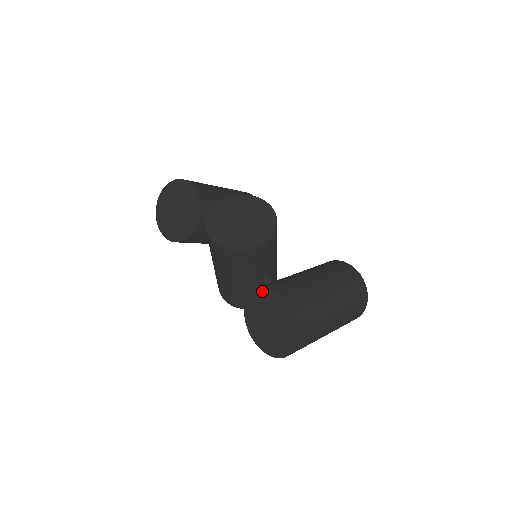
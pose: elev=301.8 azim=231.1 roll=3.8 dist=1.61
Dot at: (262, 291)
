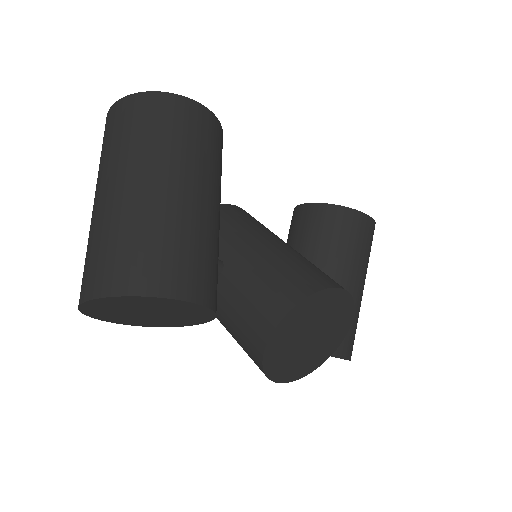
Dot at: occluded
